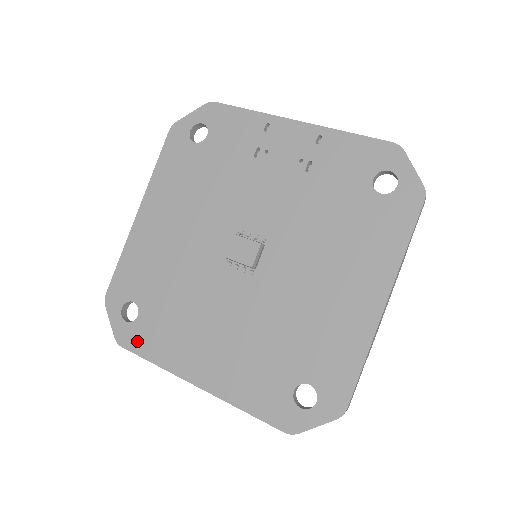
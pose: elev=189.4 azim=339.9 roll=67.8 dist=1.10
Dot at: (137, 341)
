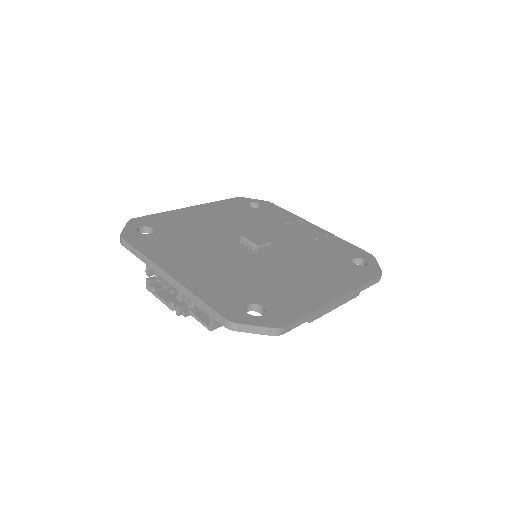
Dot at: (138, 241)
